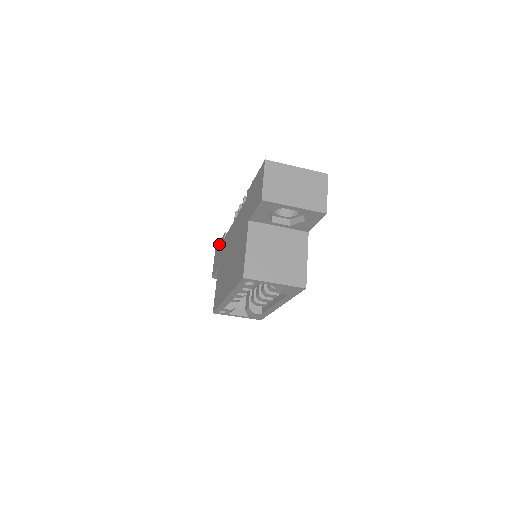
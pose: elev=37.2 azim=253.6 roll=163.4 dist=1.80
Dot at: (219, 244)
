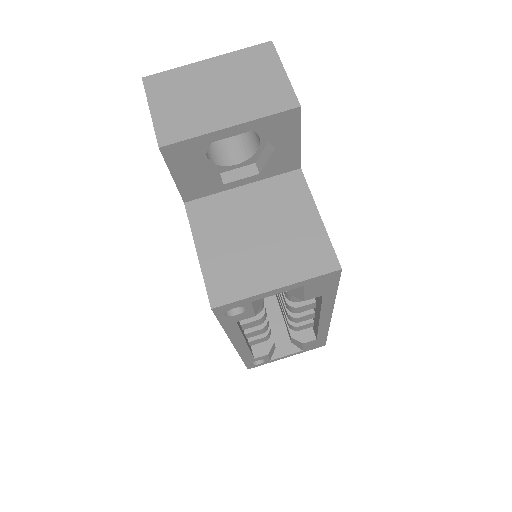
Dot at: occluded
